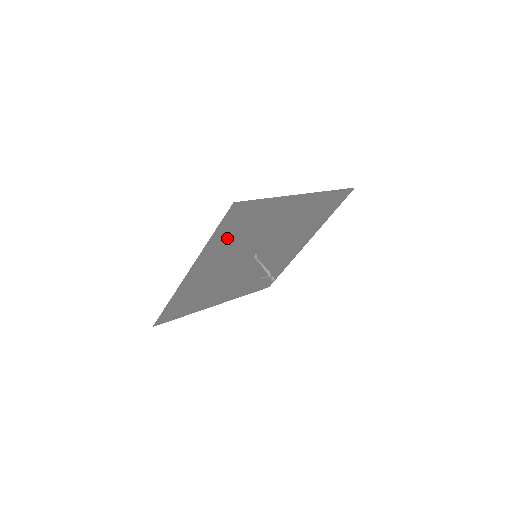
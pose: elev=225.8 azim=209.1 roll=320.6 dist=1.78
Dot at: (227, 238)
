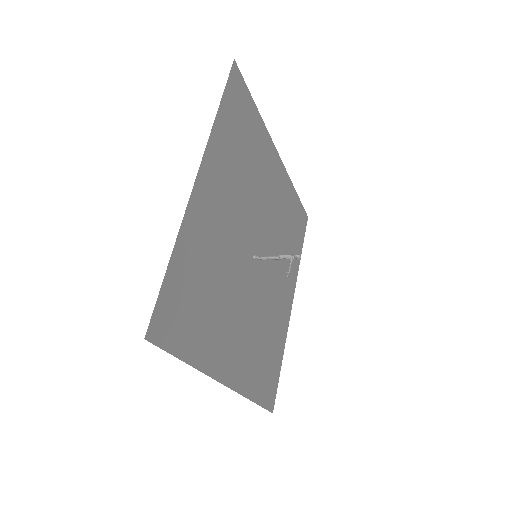
Dot at: (204, 327)
